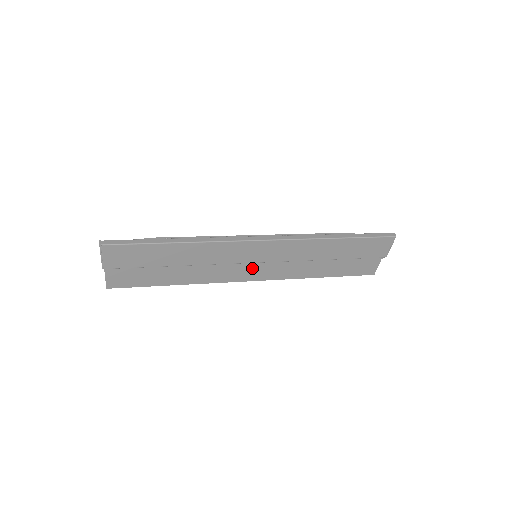
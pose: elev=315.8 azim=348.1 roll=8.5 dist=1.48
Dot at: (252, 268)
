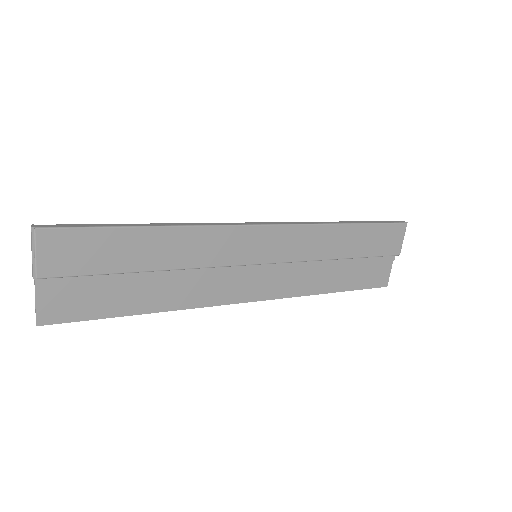
Dot at: (251, 278)
